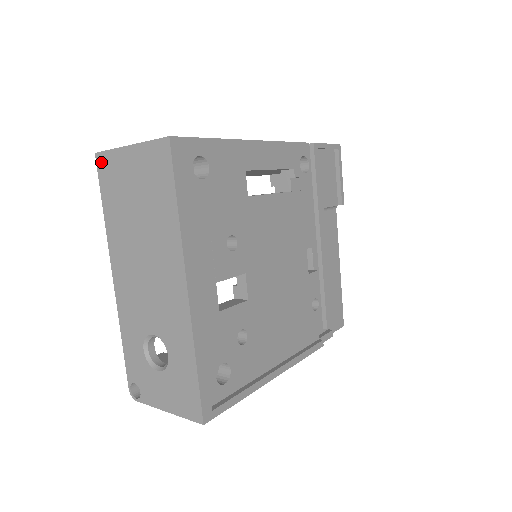
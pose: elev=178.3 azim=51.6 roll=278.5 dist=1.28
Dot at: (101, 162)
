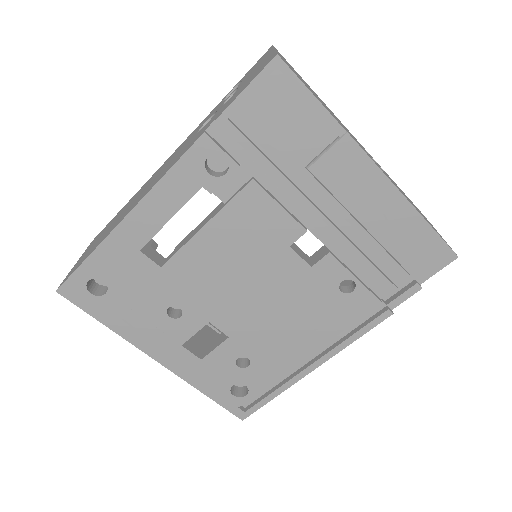
Dot at: occluded
